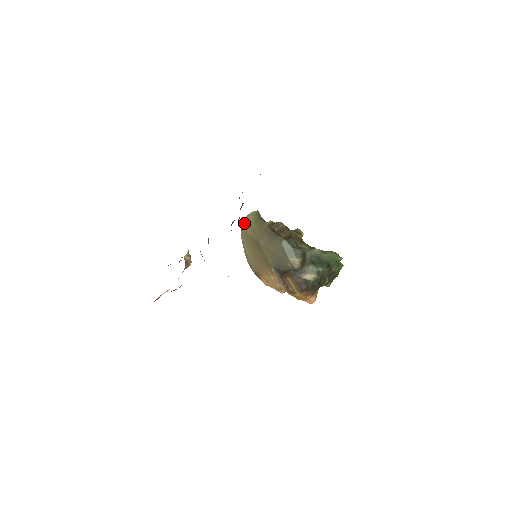
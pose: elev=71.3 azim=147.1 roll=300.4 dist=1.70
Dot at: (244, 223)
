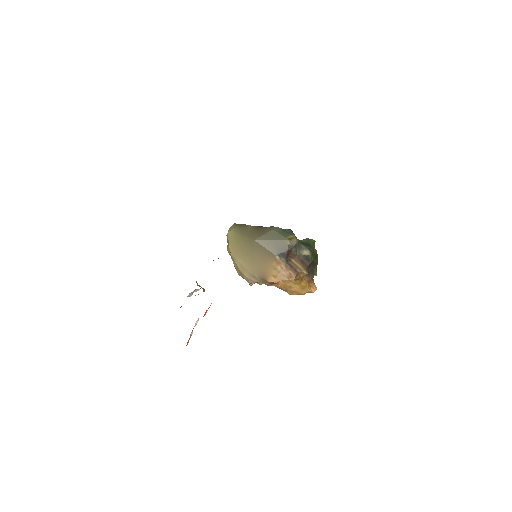
Dot at: (229, 239)
